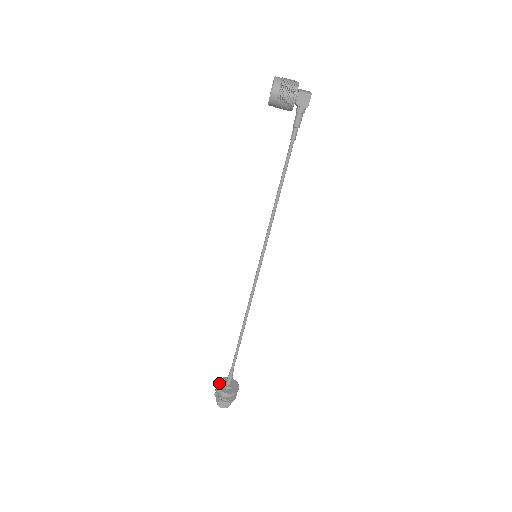
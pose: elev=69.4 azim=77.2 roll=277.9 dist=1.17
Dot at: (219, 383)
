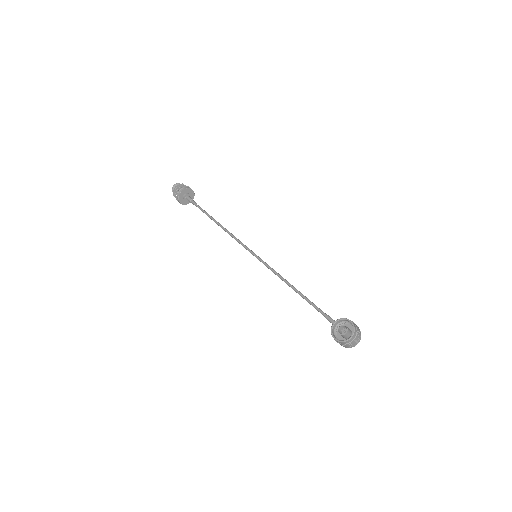
Dot at: (182, 193)
